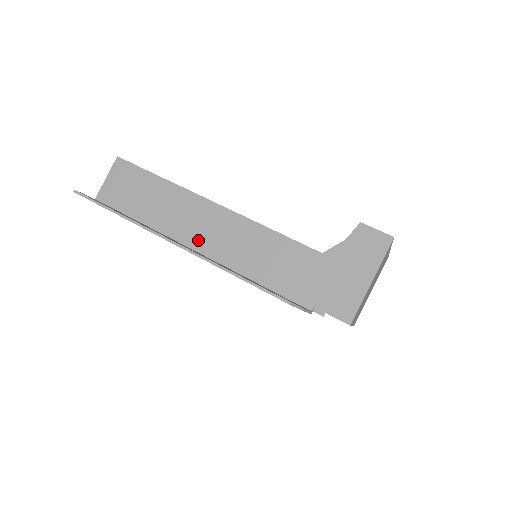
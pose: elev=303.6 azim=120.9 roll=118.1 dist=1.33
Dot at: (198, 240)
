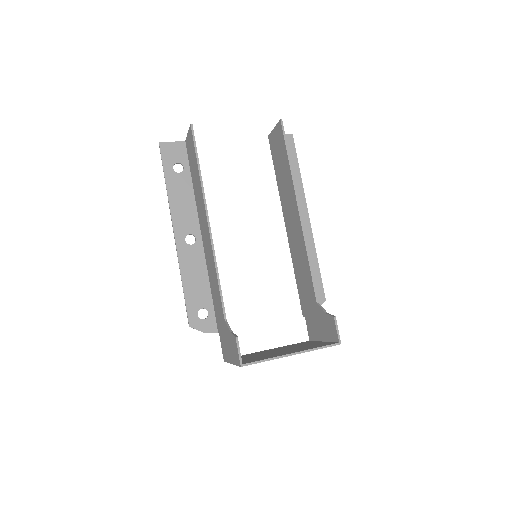
Dot at: (202, 232)
